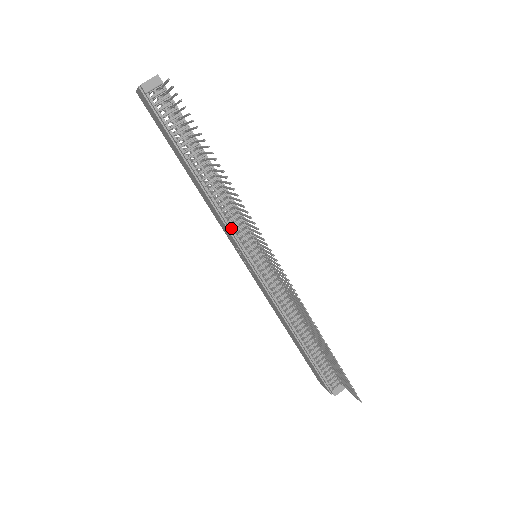
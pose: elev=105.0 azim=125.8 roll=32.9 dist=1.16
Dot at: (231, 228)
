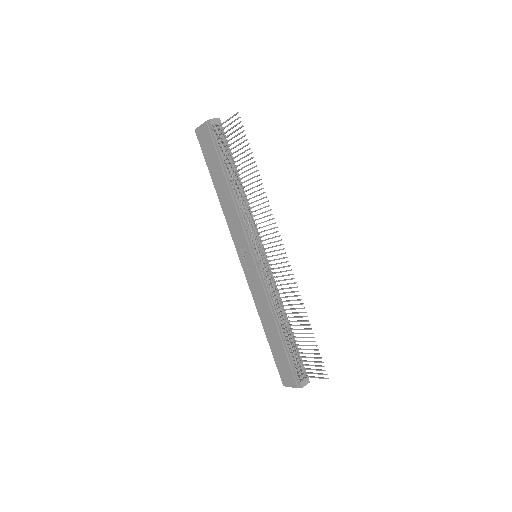
Dot at: (246, 226)
